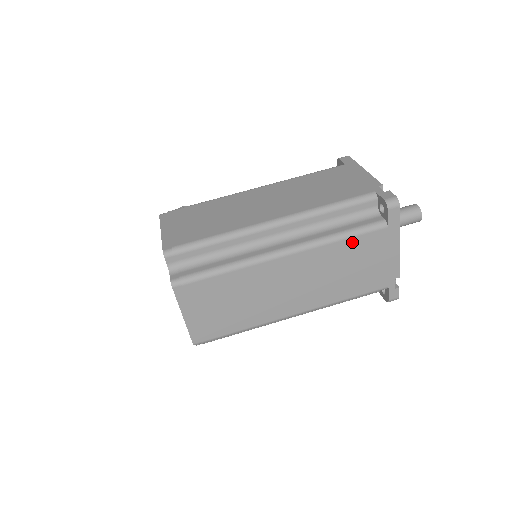
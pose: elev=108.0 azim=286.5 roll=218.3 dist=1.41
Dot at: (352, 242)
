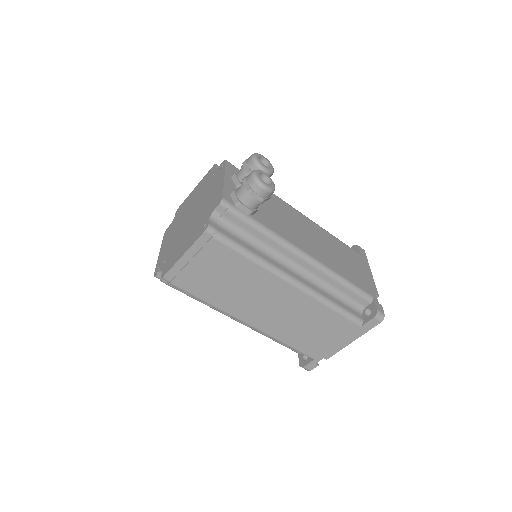
Dot at: occluded
